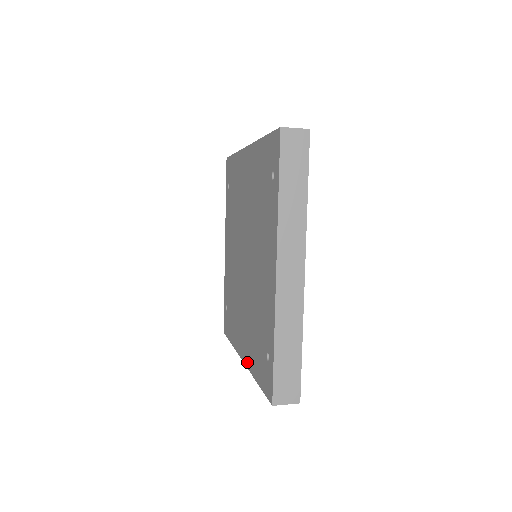
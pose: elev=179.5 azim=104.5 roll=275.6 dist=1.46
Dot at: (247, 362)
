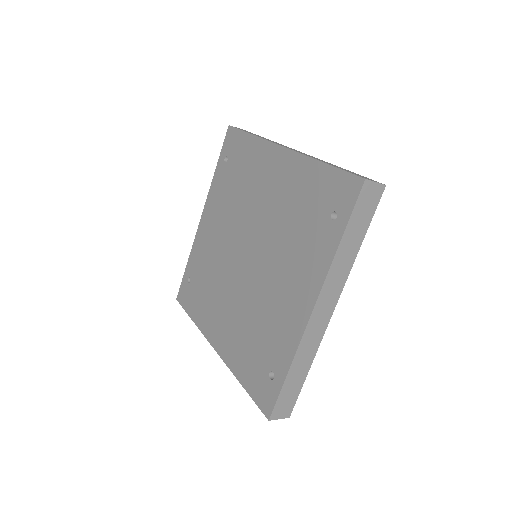
Dot at: (225, 357)
